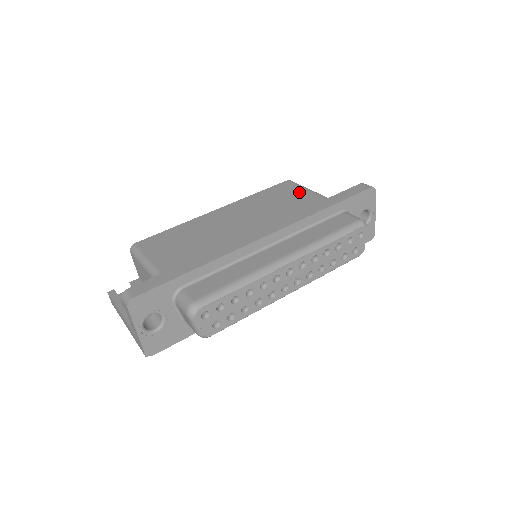
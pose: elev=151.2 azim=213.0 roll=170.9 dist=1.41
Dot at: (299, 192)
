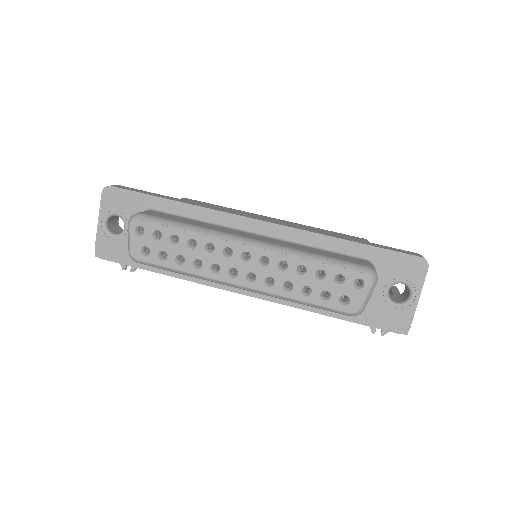
Dot at: occluded
